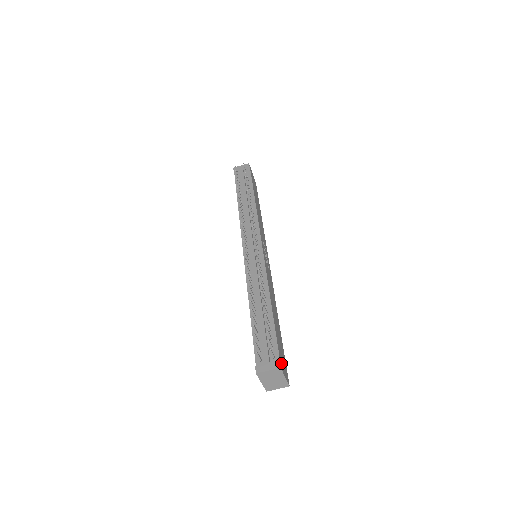
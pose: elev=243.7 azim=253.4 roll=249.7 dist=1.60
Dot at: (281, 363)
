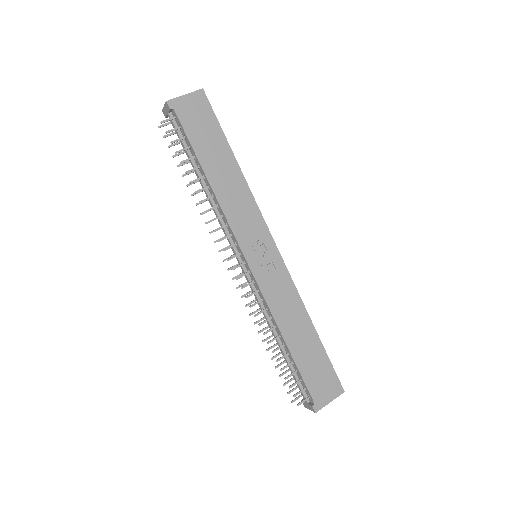
Dot at: (318, 400)
